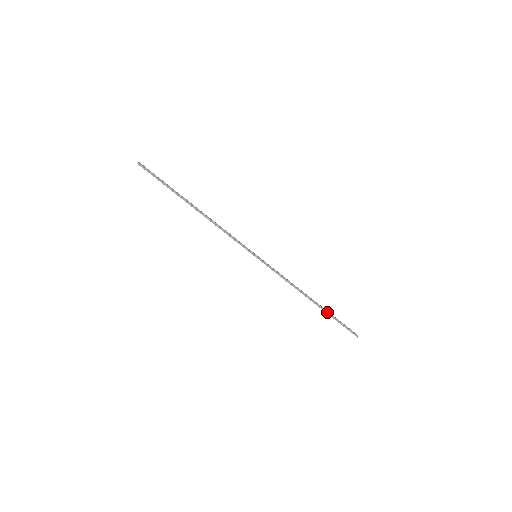
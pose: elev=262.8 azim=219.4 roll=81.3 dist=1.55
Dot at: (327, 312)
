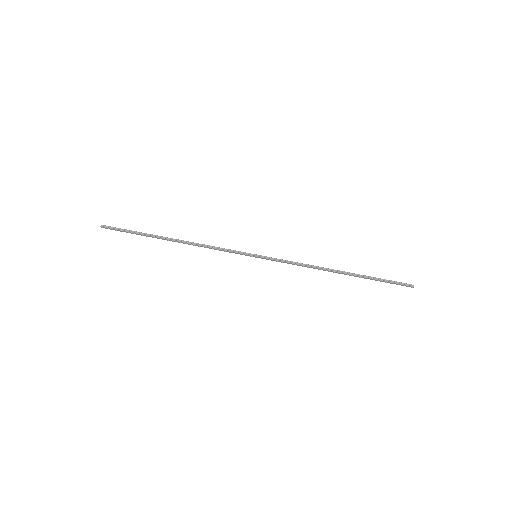
Dot at: (363, 276)
